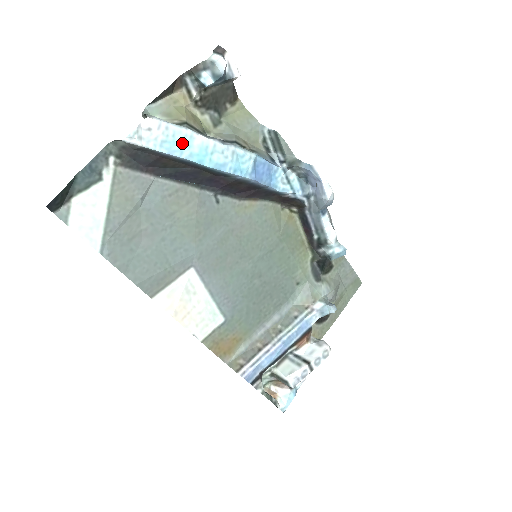
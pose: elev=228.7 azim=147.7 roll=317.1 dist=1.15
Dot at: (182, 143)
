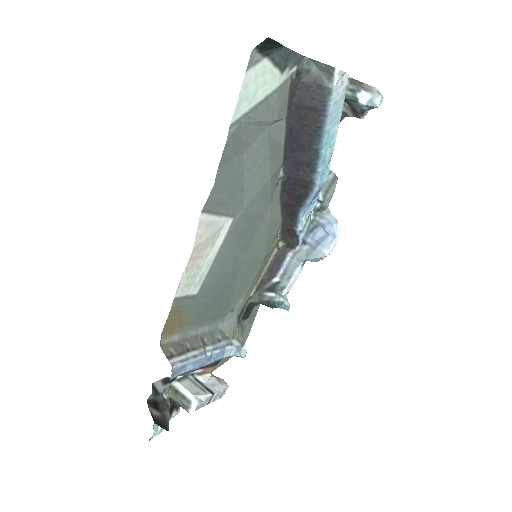
Dot at: (335, 117)
